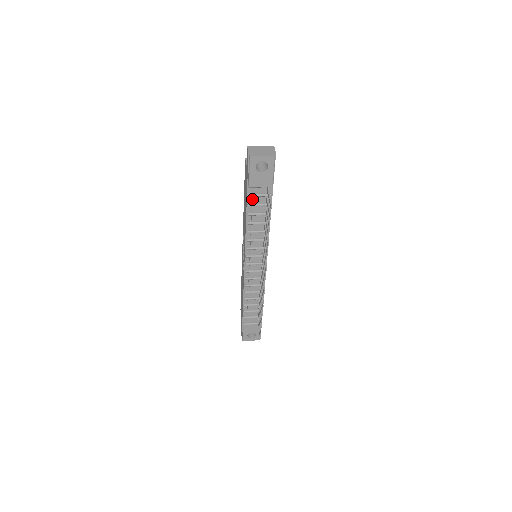
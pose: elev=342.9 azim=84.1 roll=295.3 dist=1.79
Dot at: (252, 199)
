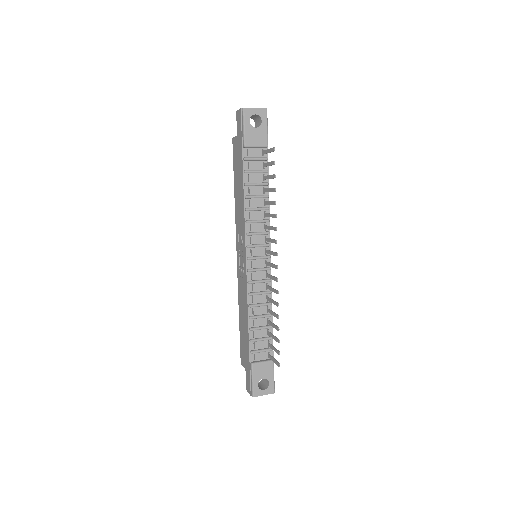
Dot at: (248, 166)
